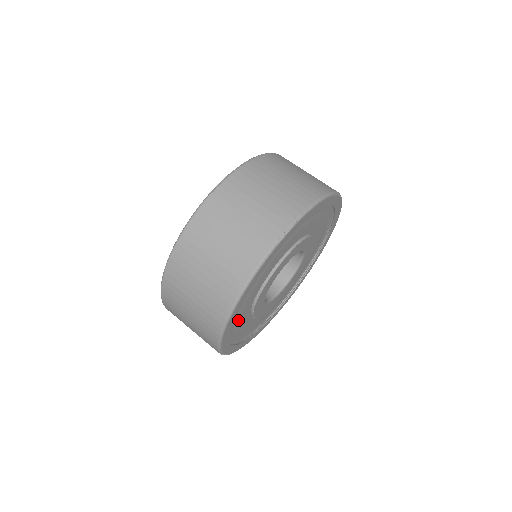
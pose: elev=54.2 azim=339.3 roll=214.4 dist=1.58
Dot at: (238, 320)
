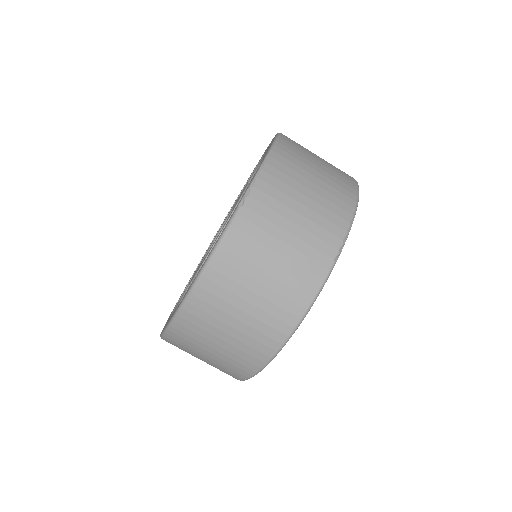
Dot at: occluded
